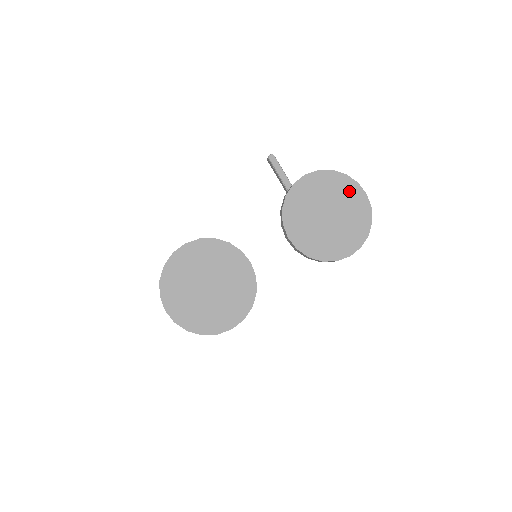
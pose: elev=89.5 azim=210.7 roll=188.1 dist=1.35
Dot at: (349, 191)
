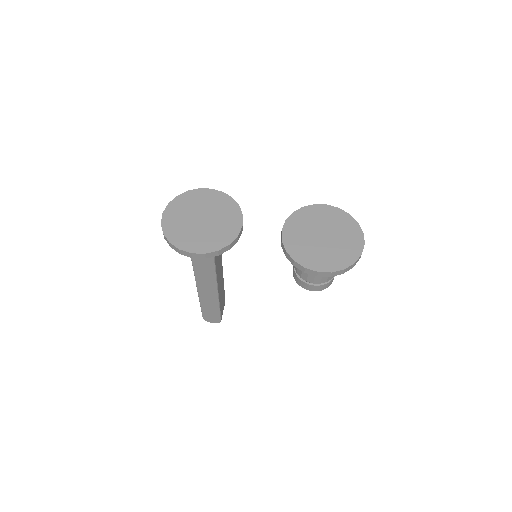
Dot at: (352, 233)
